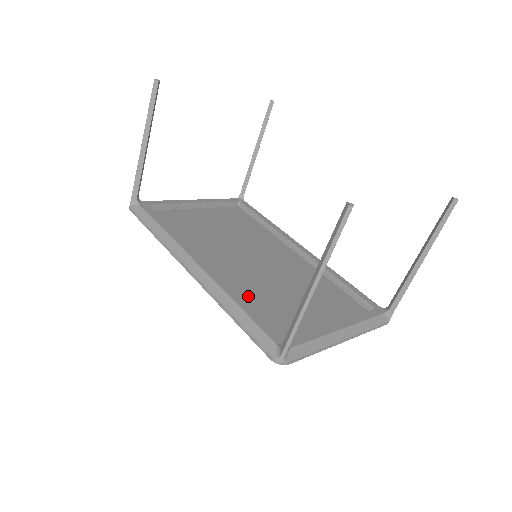
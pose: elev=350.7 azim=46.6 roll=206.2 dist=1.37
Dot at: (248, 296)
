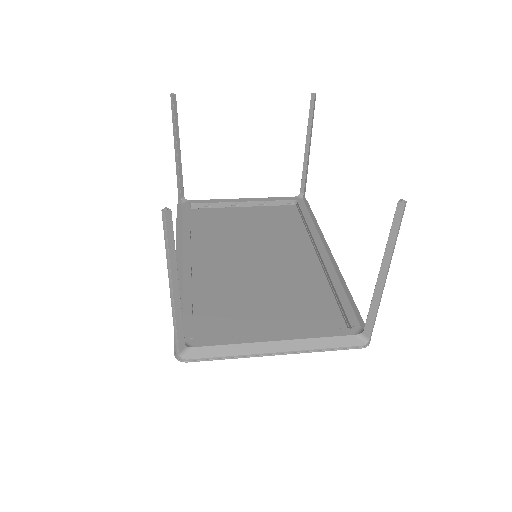
Dot at: (211, 293)
